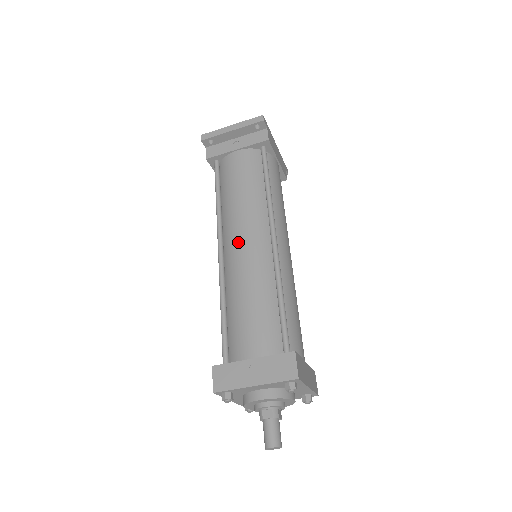
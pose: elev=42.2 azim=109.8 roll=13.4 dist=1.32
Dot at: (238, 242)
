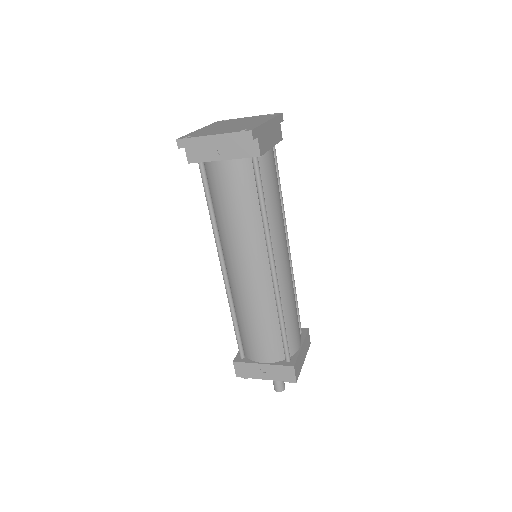
Dot at: (240, 271)
